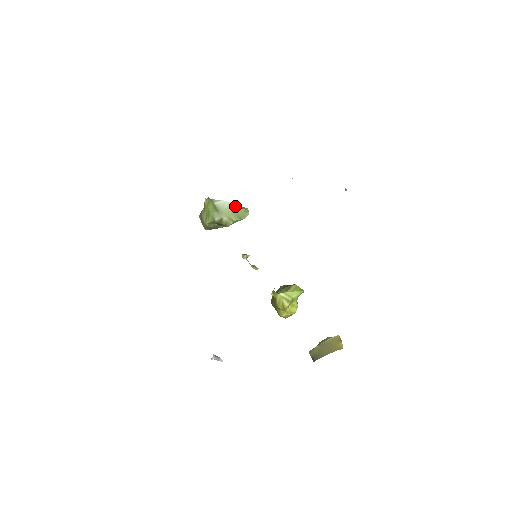
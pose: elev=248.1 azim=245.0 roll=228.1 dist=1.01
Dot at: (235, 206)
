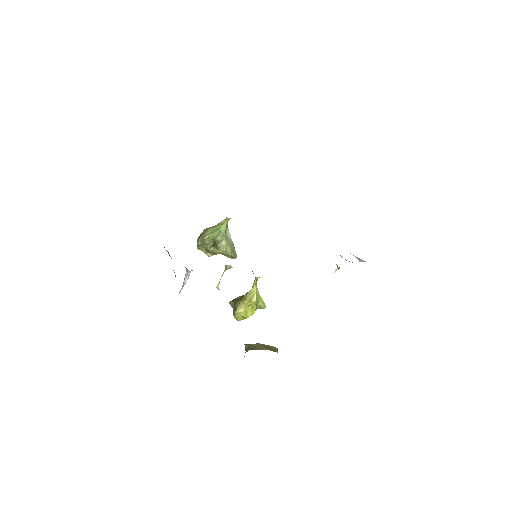
Dot at: (233, 245)
